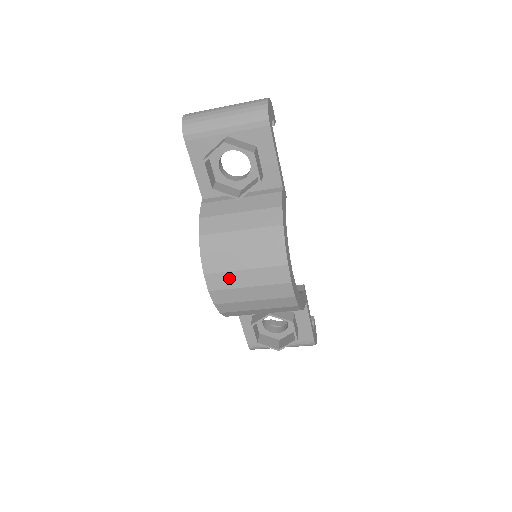
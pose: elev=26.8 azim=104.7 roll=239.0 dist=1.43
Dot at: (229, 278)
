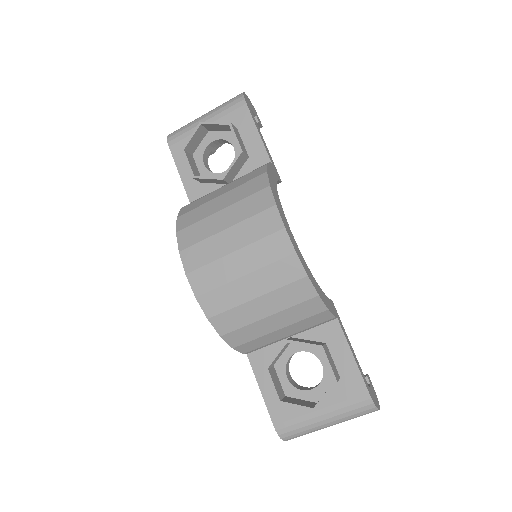
Dot at: (209, 247)
